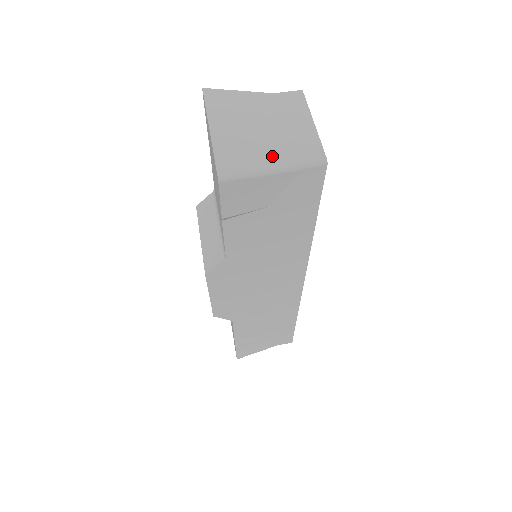
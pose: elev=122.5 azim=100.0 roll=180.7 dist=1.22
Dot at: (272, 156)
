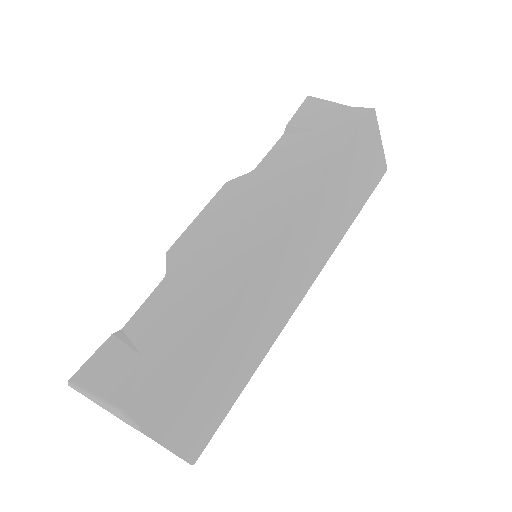
Dot at: occluded
